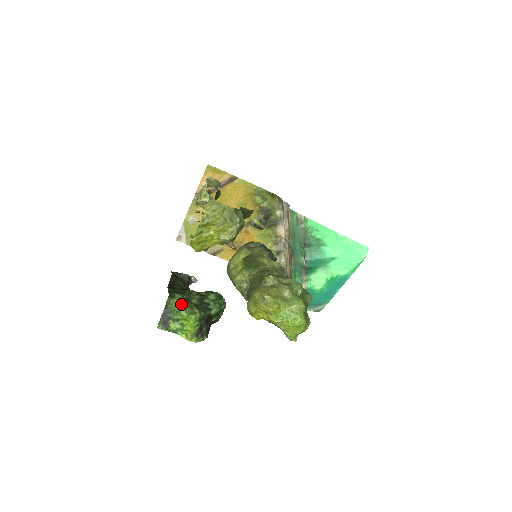
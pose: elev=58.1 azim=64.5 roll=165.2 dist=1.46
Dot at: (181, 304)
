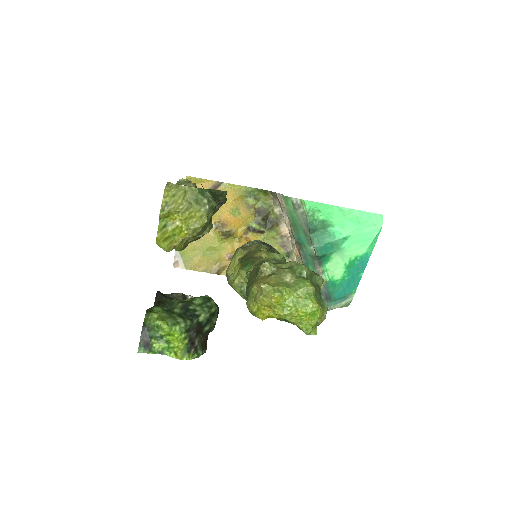
Dot at: (160, 317)
